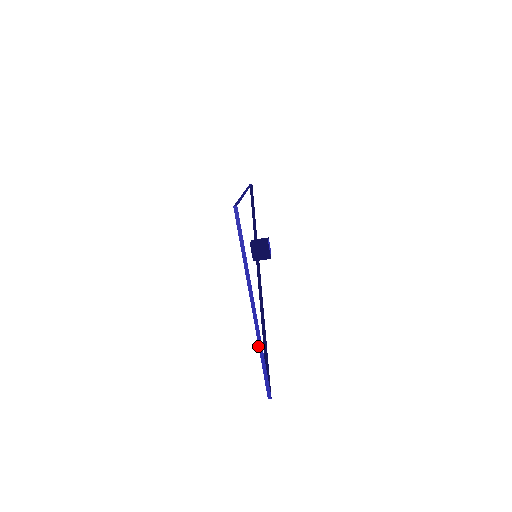
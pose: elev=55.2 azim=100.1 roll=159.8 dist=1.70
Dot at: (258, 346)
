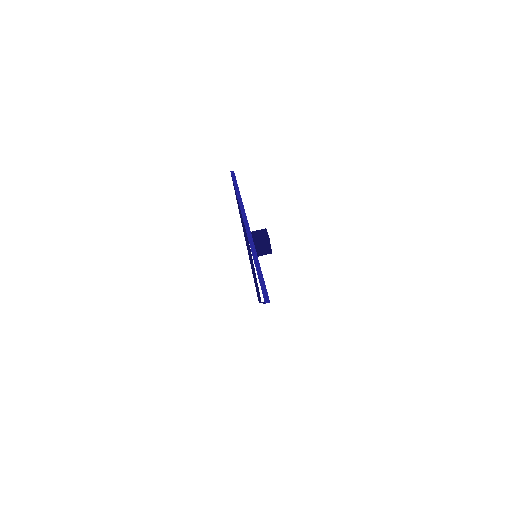
Dot at: occluded
